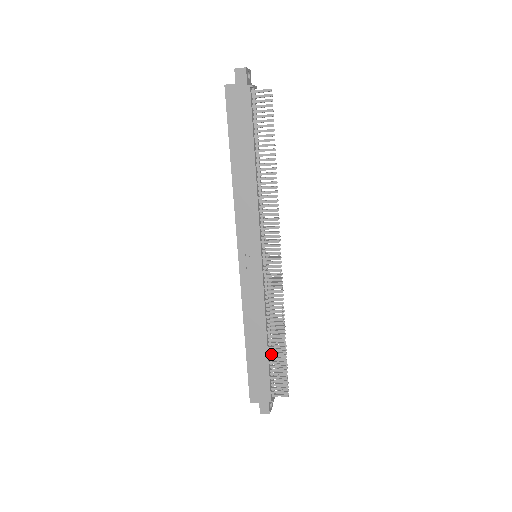
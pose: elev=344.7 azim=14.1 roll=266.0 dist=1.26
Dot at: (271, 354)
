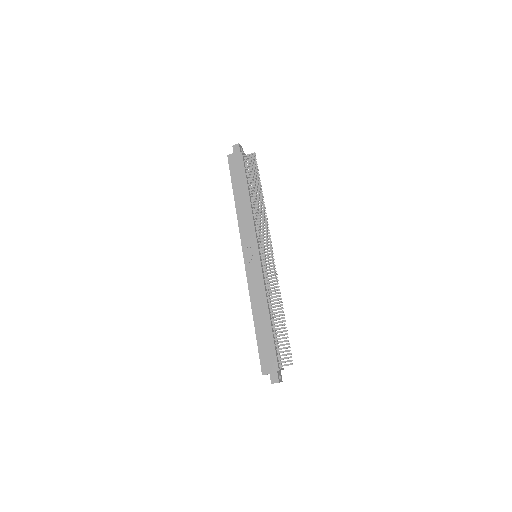
Dot at: (274, 328)
